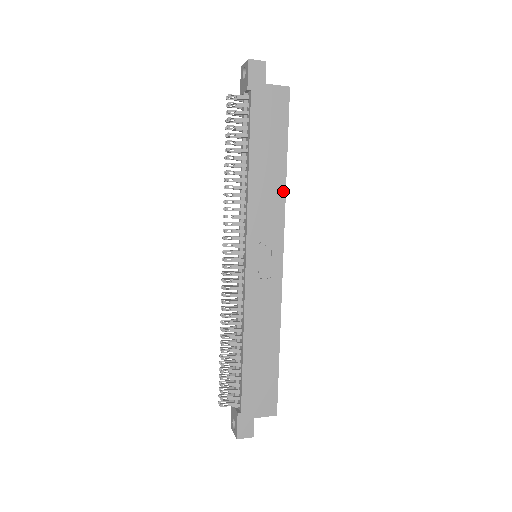
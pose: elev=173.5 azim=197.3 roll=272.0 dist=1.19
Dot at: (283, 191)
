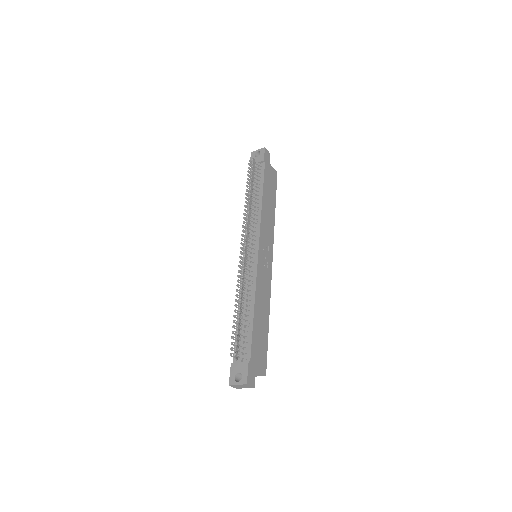
Dot at: (274, 223)
